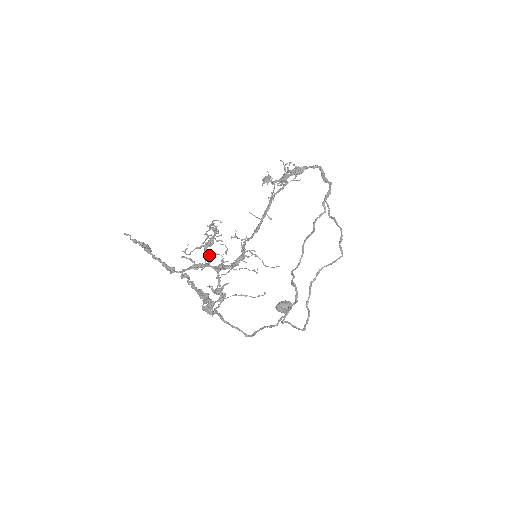
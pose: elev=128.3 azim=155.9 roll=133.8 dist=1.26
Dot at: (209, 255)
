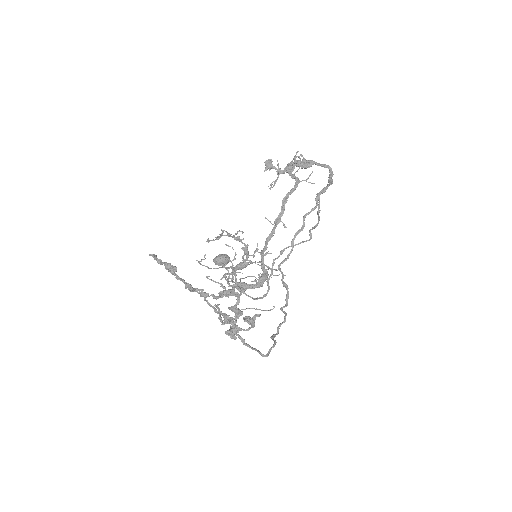
Dot at: (234, 274)
